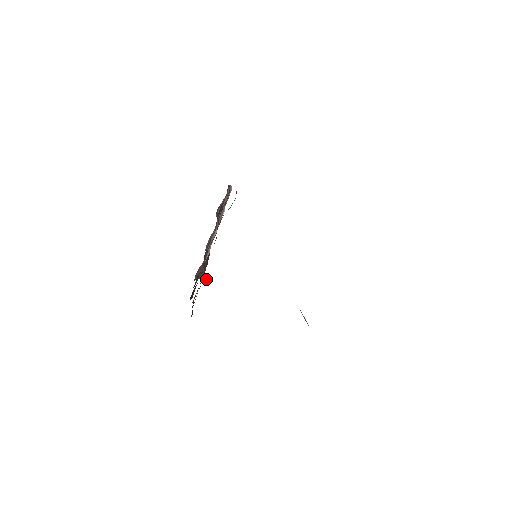
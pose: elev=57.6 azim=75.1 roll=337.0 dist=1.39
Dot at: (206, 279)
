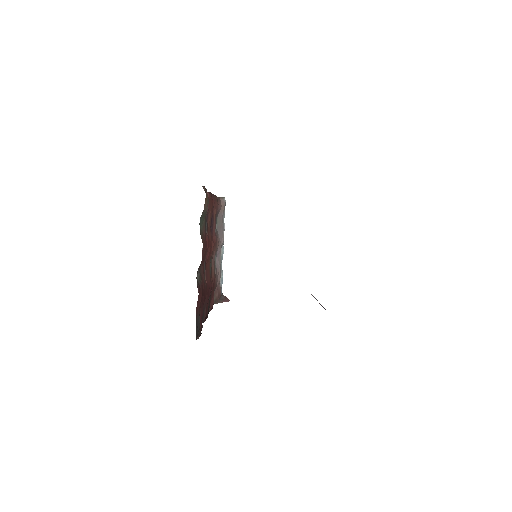
Dot at: (226, 301)
